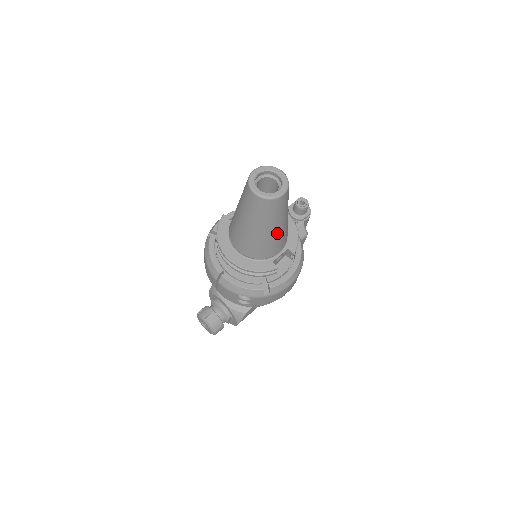
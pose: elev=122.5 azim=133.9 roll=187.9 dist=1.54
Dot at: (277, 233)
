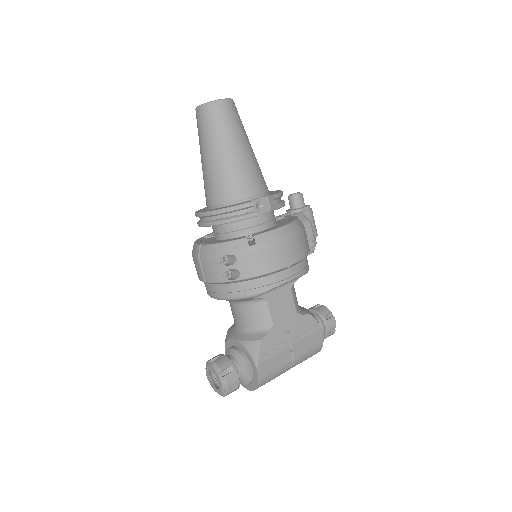
Dot at: (239, 157)
